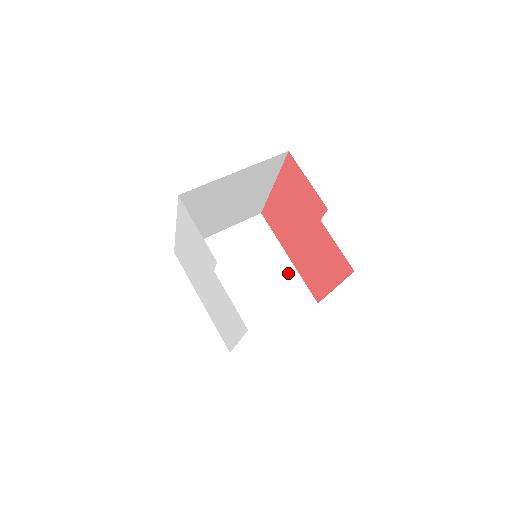
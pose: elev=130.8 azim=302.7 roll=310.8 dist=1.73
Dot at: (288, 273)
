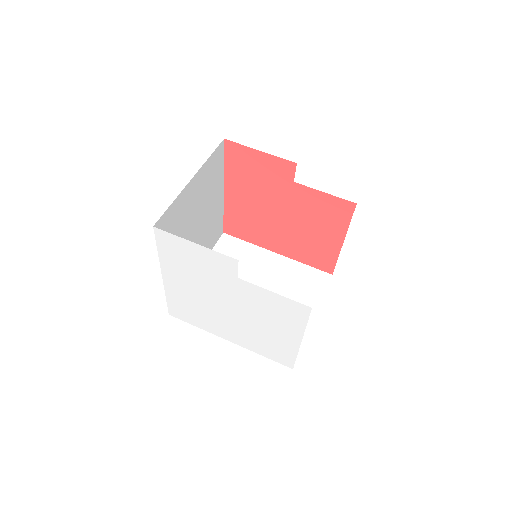
Dot at: (287, 266)
